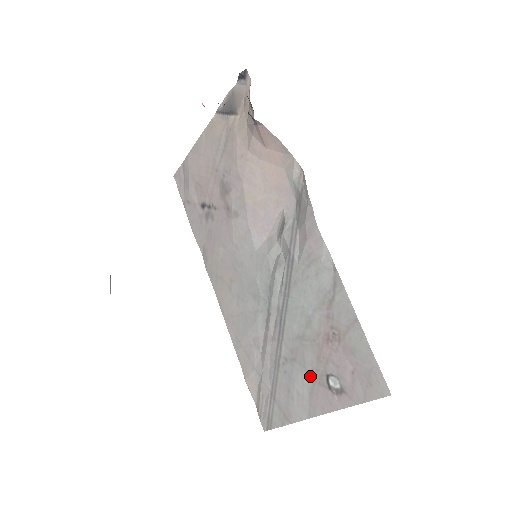
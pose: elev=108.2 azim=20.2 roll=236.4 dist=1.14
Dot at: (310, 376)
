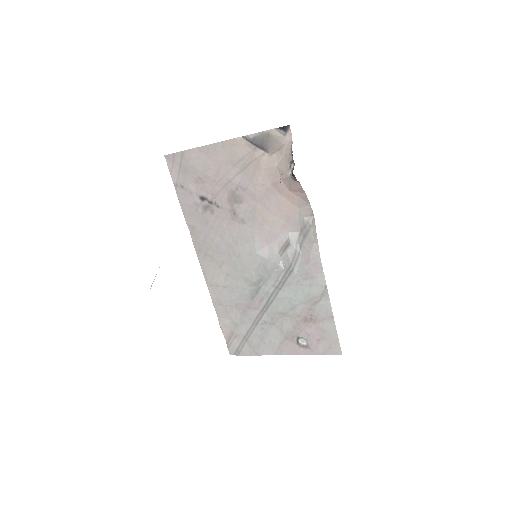
Dot at: (284, 335)
